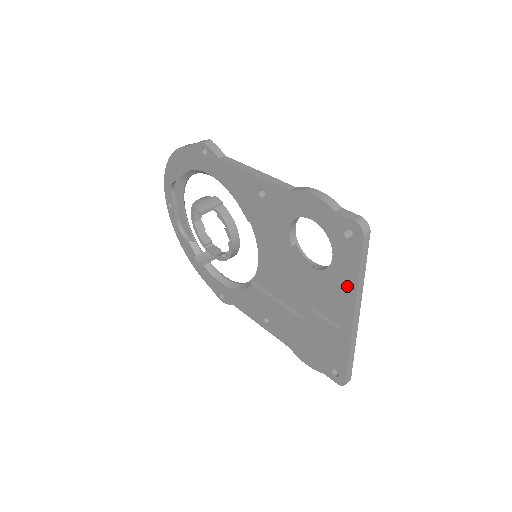
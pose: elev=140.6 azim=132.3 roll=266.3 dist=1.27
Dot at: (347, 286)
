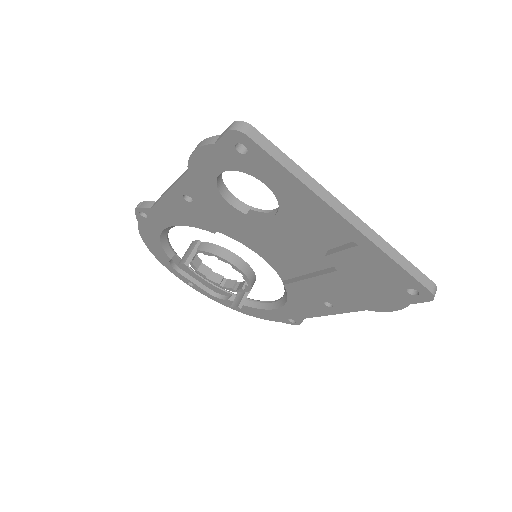
Dot at: (303, 196)
